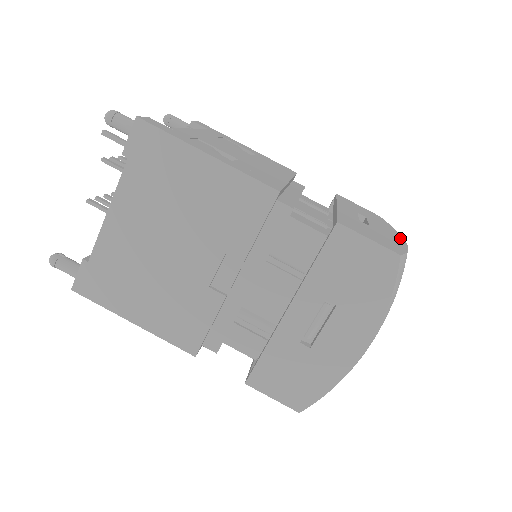
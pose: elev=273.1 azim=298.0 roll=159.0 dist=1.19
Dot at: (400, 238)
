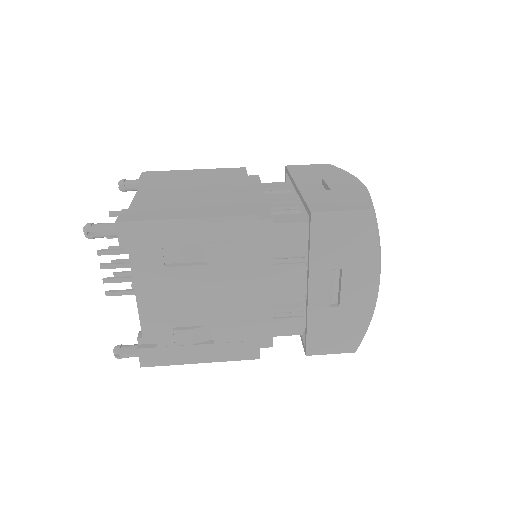
Dot at: occluded
